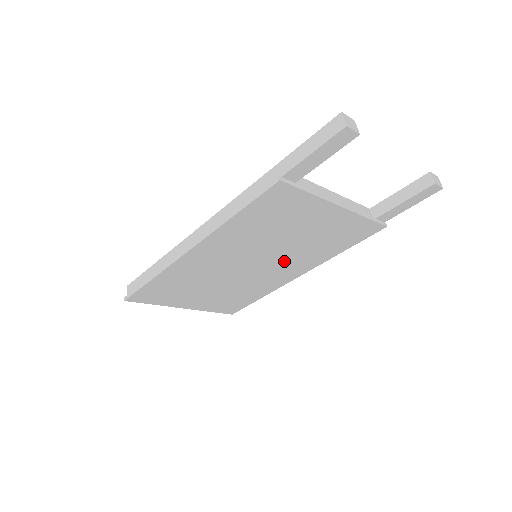
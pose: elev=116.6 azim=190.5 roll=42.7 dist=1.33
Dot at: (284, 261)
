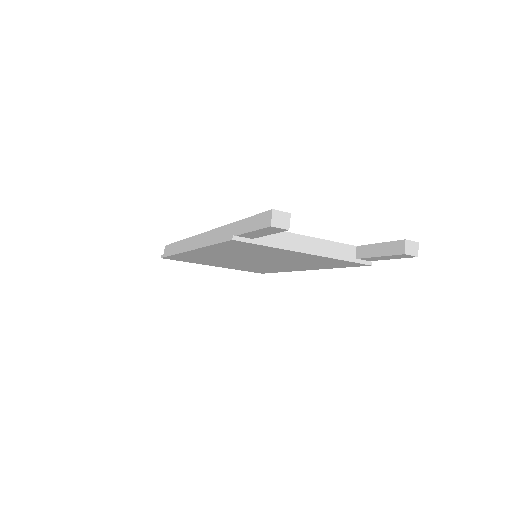
Dot at: (282, 264)
